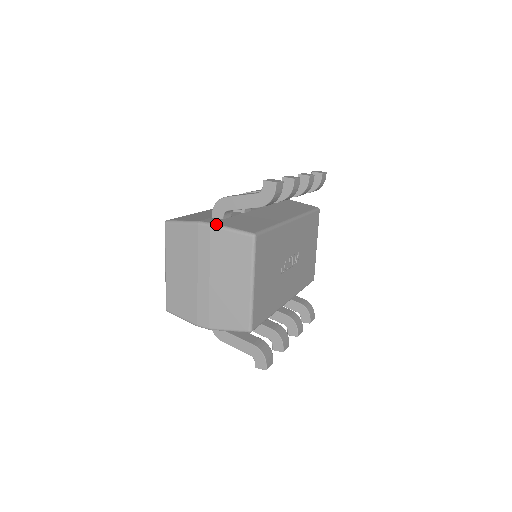
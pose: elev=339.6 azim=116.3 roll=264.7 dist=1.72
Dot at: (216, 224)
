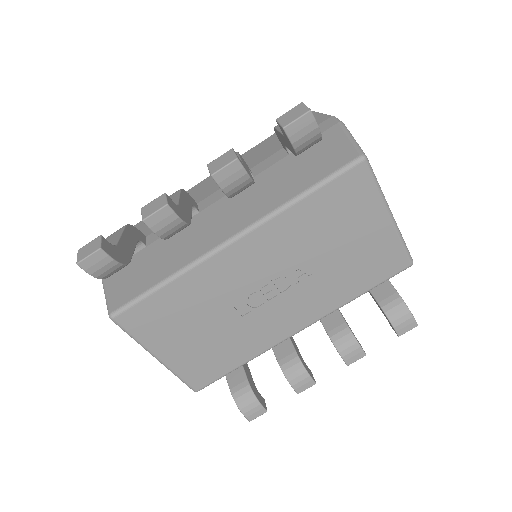
Dot at: (102, 280)
